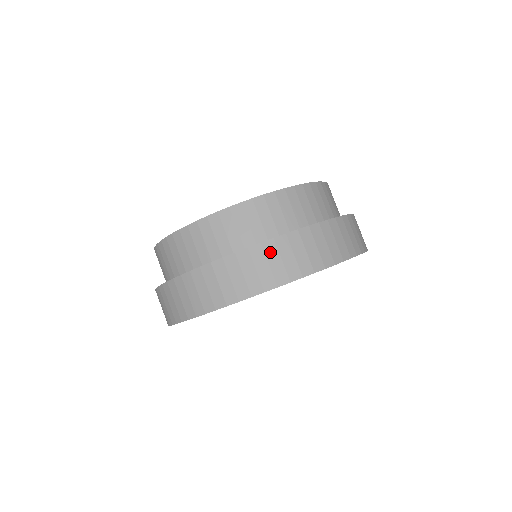
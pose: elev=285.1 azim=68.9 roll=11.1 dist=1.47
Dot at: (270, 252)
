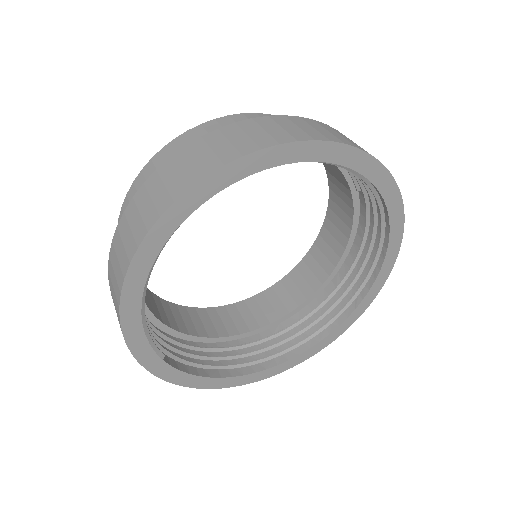
Dot at: (196, 149)
